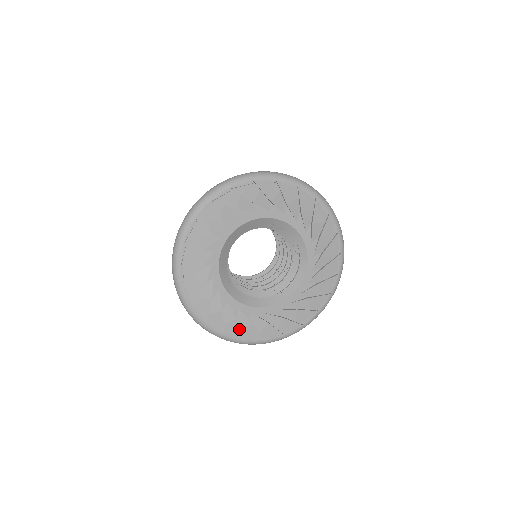
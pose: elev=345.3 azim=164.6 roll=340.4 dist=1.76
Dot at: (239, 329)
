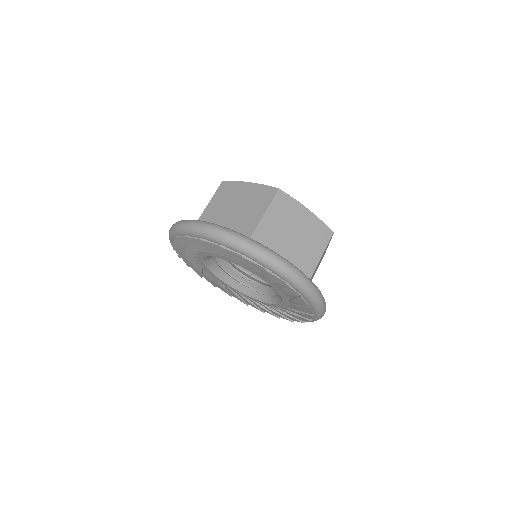
Dot at: (213, 283)
